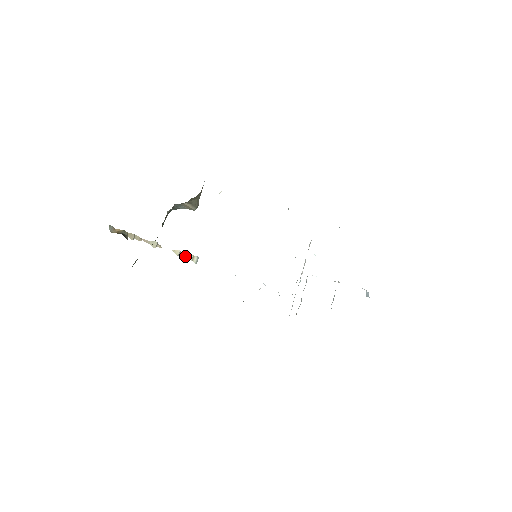
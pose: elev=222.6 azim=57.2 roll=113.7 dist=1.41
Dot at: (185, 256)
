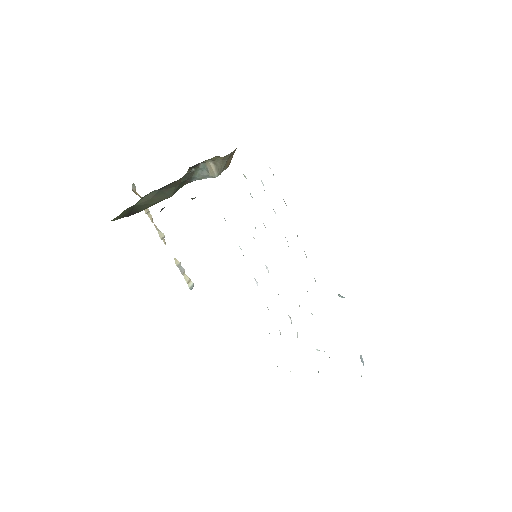
Dot at: (183, 272)
